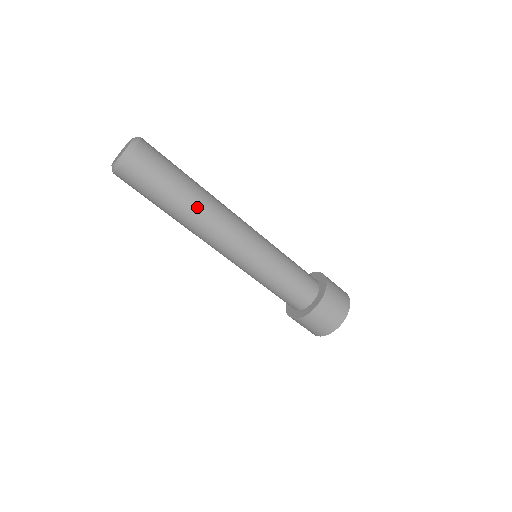
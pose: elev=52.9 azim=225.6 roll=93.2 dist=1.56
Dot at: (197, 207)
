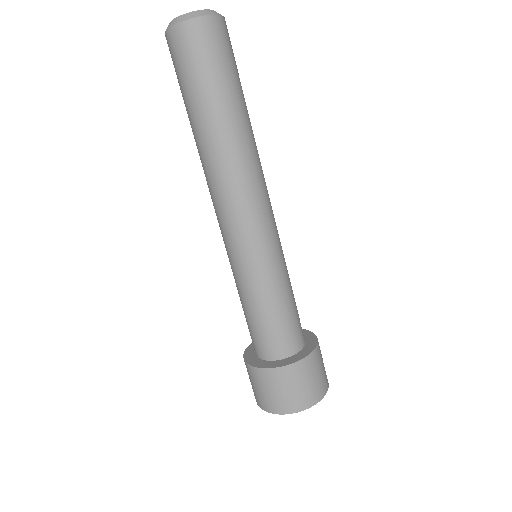
Dot at: (246, 134)
